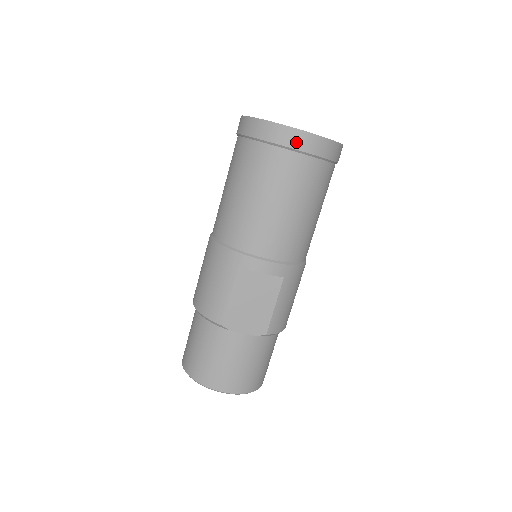
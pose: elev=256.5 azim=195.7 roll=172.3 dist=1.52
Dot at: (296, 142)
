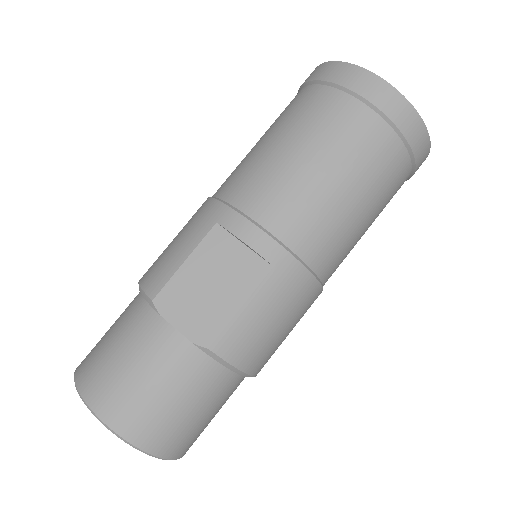
Dot at: (362, 86)
